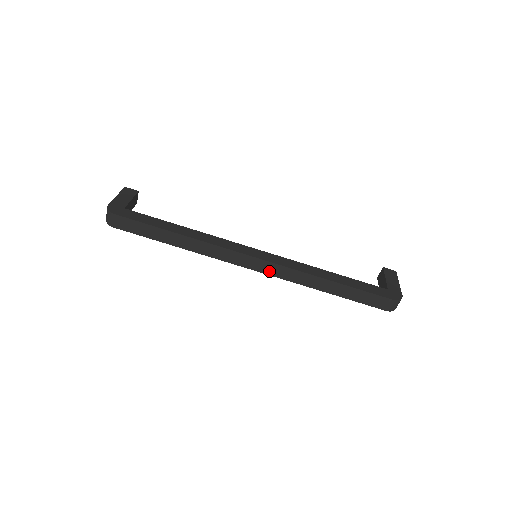
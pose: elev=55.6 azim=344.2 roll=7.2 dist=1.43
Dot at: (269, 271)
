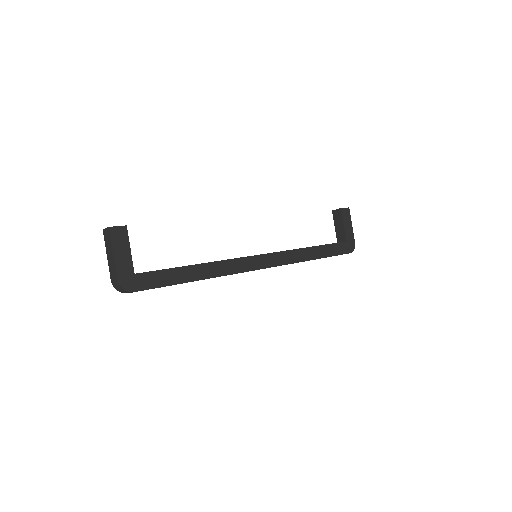
Dot at: occluded
